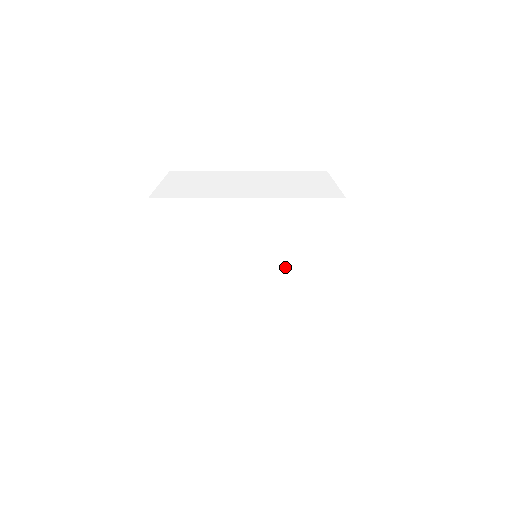
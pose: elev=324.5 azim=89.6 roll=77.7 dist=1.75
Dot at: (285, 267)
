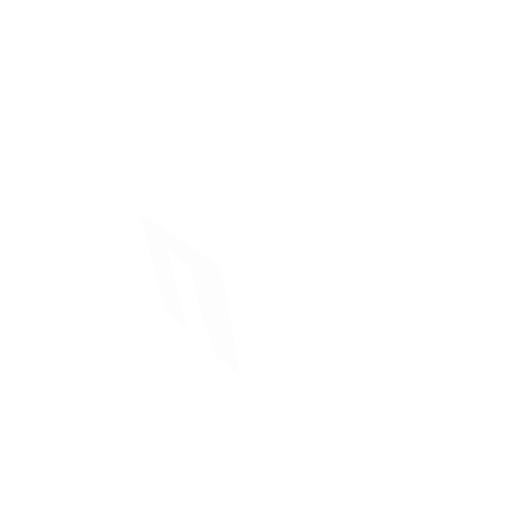
Dot at: (282, 195)
